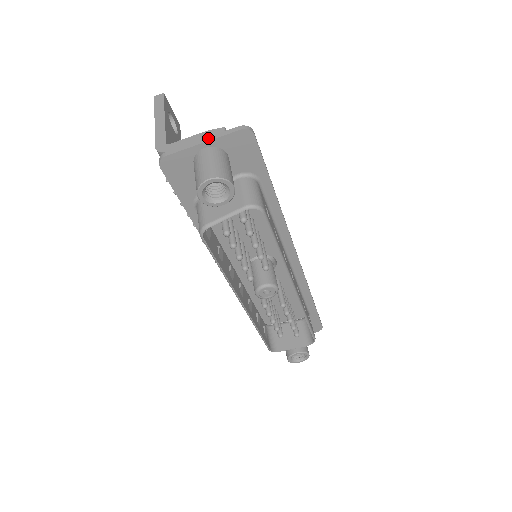
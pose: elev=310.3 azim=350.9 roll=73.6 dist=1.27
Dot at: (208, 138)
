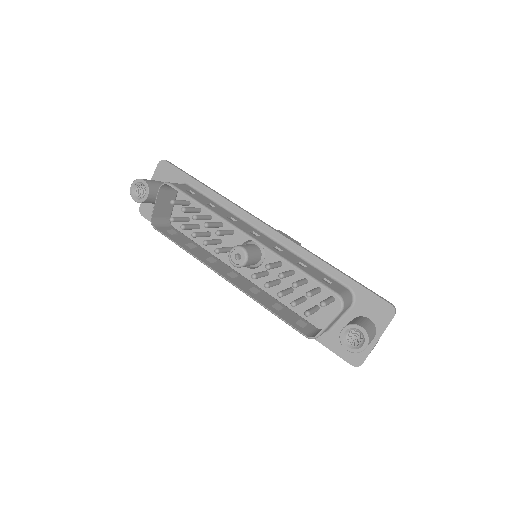
Dot at: occluded
